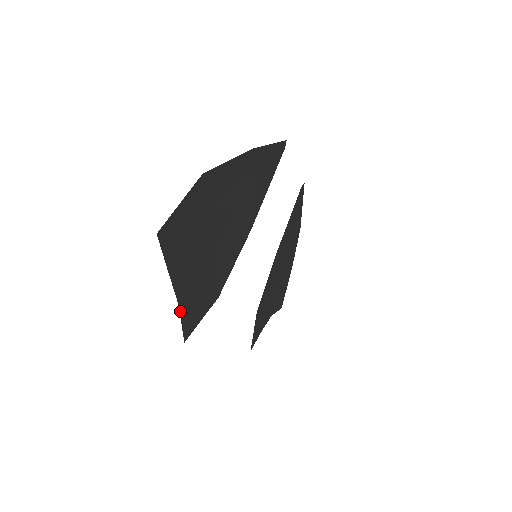
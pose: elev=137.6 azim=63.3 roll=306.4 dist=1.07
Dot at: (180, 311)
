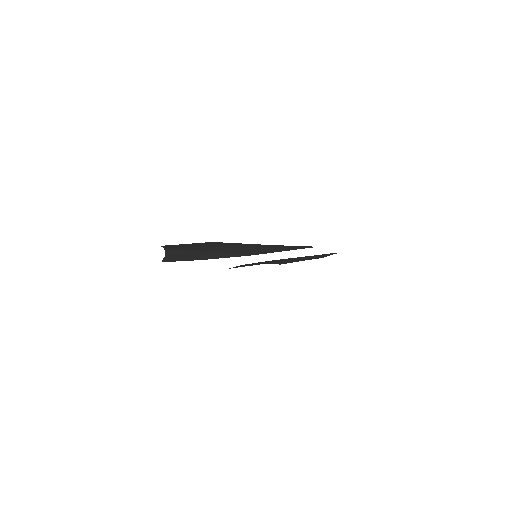
Dot at: (165, 257)
